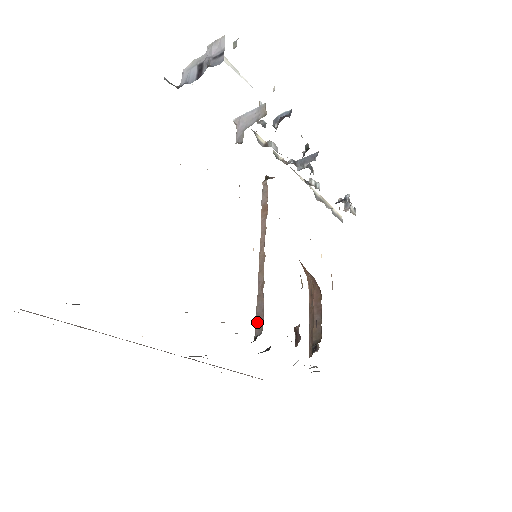
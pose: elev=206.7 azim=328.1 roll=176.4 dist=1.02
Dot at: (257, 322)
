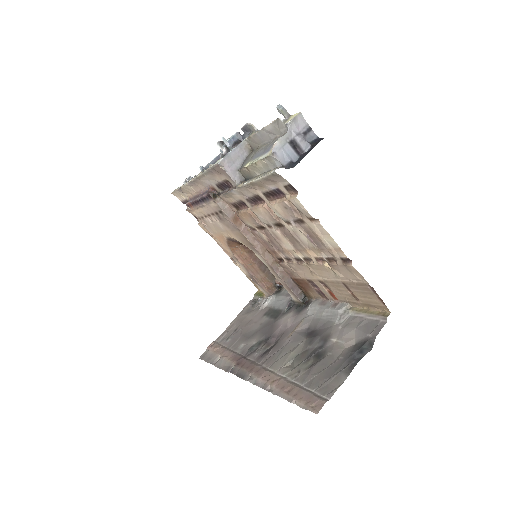
Dot at: (295, 292)
